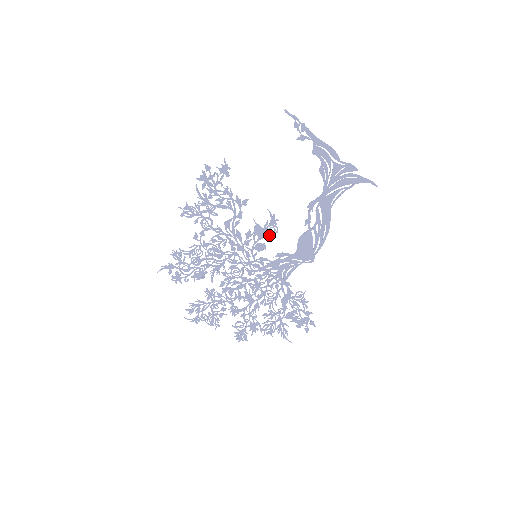
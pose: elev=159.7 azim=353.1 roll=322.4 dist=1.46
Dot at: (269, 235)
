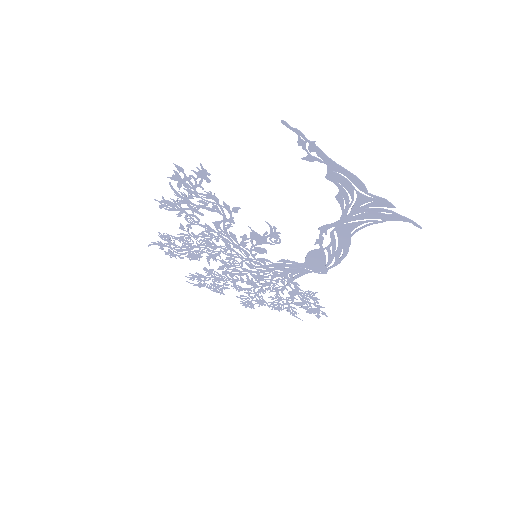
Dot at: (270, 243)
